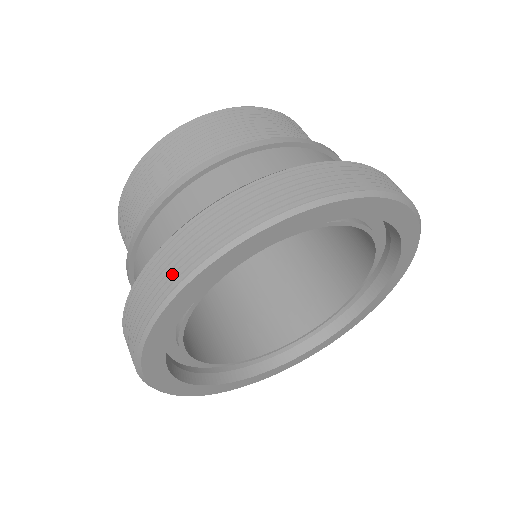
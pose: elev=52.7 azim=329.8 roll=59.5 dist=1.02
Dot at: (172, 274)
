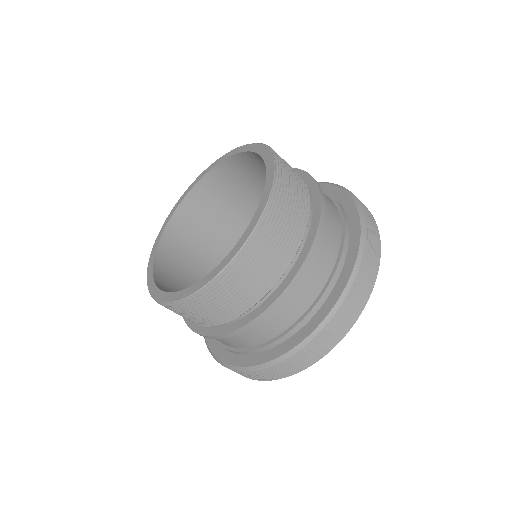
Dot at: (310, 358)
